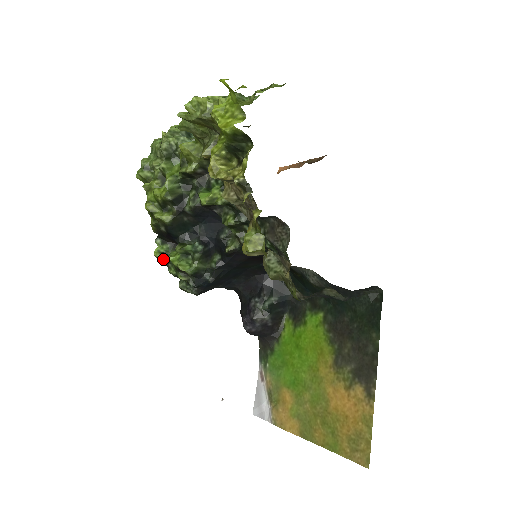
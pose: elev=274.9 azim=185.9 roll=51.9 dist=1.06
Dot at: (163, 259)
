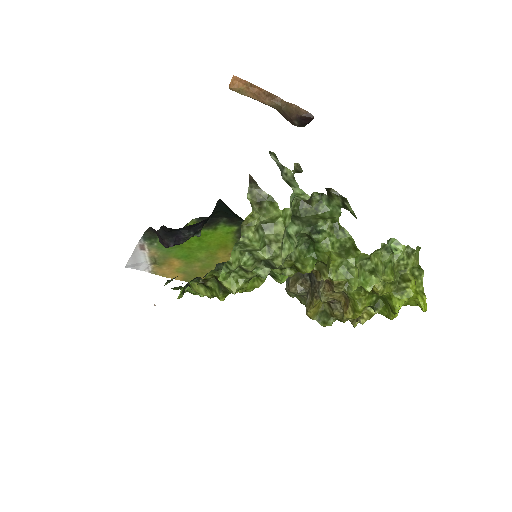
Dot at: occluded
